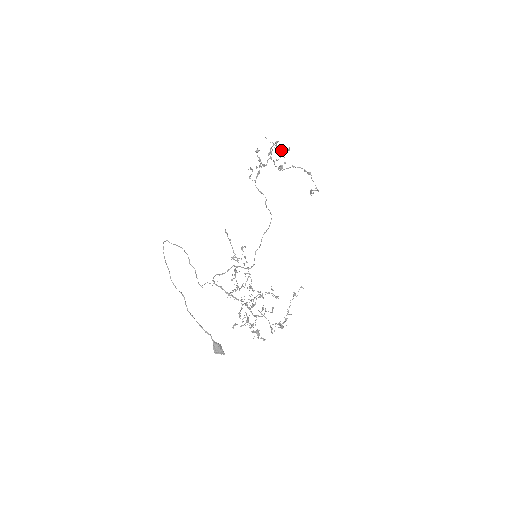
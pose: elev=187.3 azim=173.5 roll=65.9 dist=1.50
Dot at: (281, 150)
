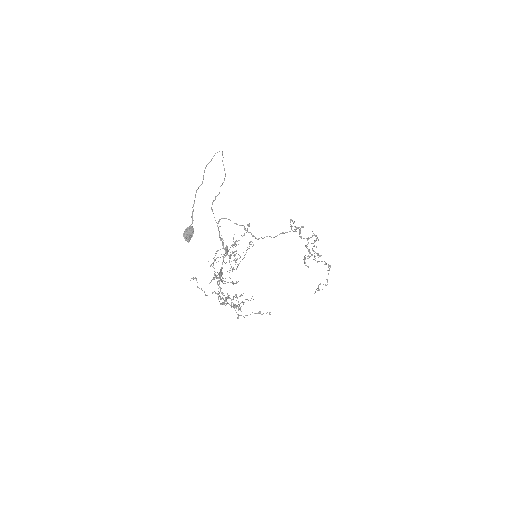
Dot at: (316, 247)
